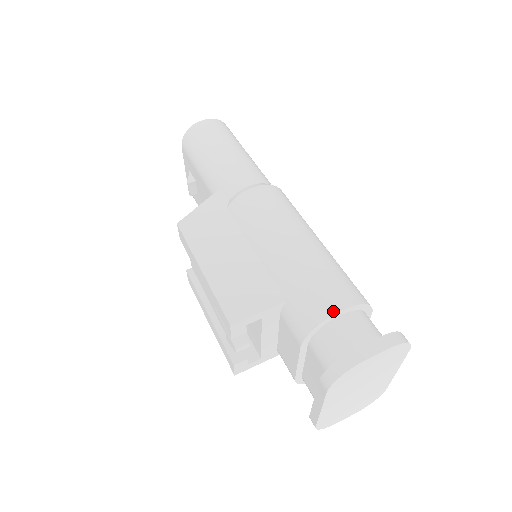
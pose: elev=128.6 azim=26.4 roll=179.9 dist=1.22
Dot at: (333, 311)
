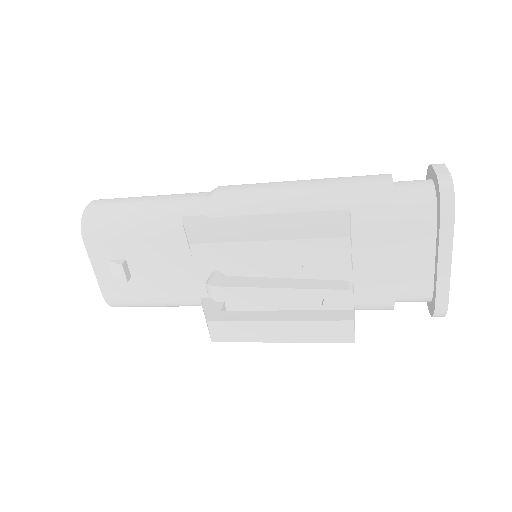
Dot at: (389, 180)
